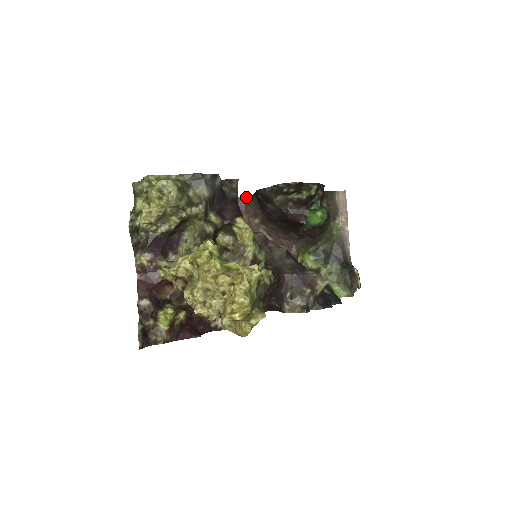
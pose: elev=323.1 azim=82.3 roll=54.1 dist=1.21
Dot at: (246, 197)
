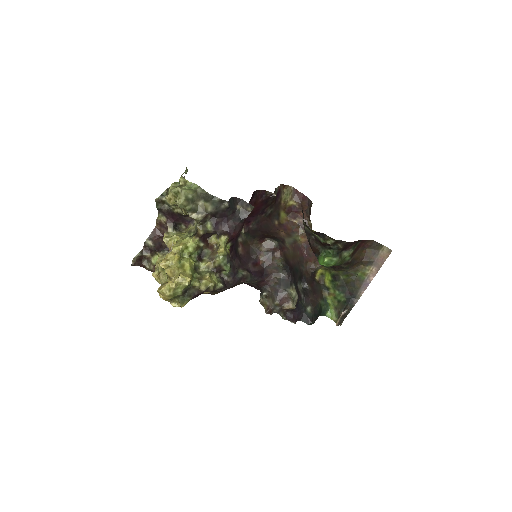
Dot at: (311, 201)
